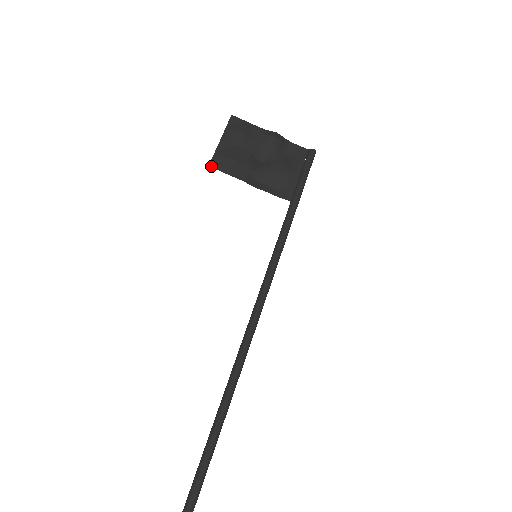
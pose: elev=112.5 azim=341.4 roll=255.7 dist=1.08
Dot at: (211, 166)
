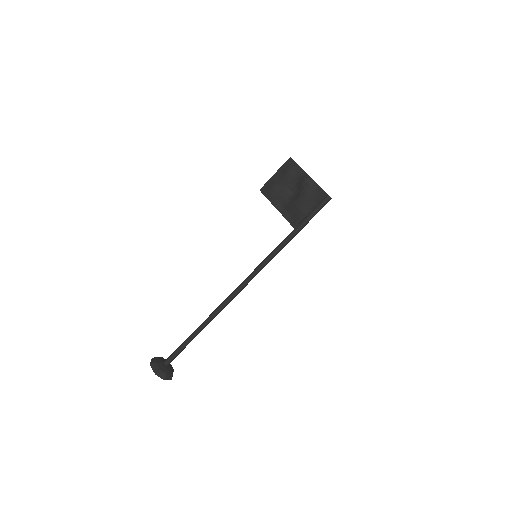
Dot at: (261, 190)
